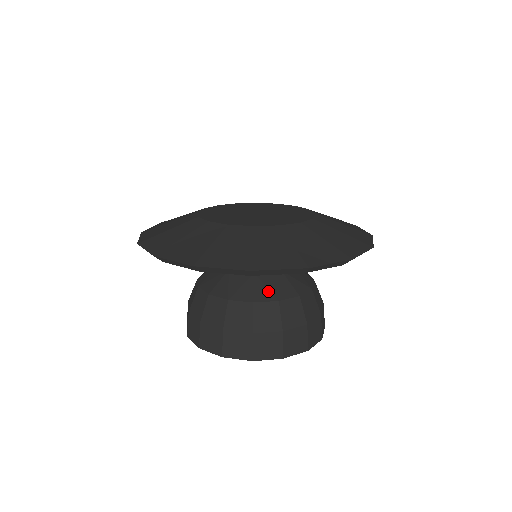
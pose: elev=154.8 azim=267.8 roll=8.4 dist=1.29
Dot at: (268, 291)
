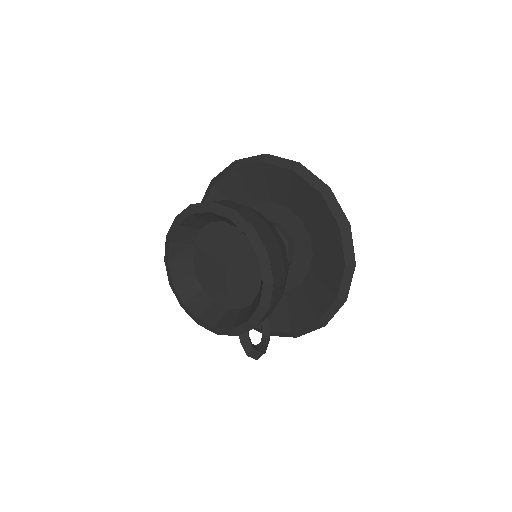
Dot at: occluded
